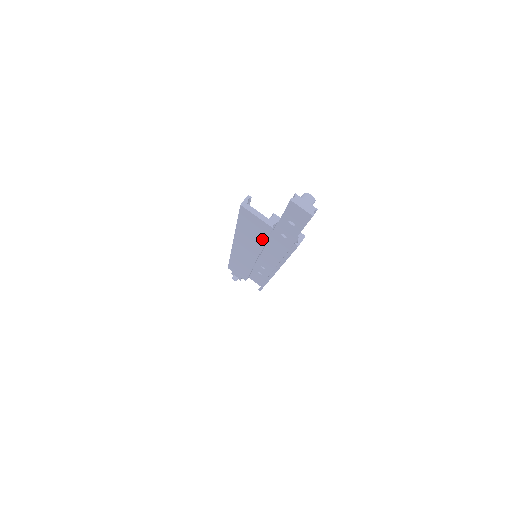
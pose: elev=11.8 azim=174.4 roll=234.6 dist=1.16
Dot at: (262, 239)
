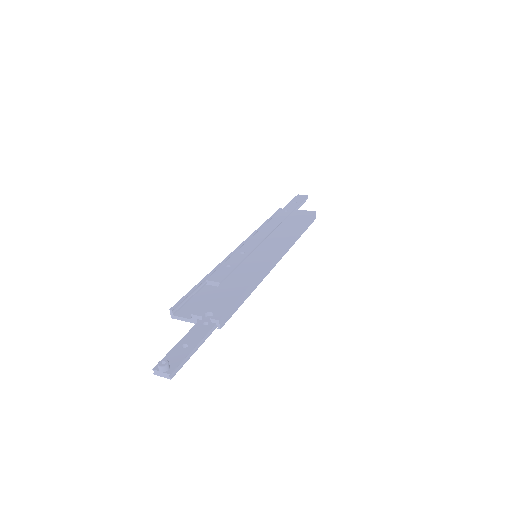
Dot at: occluded
